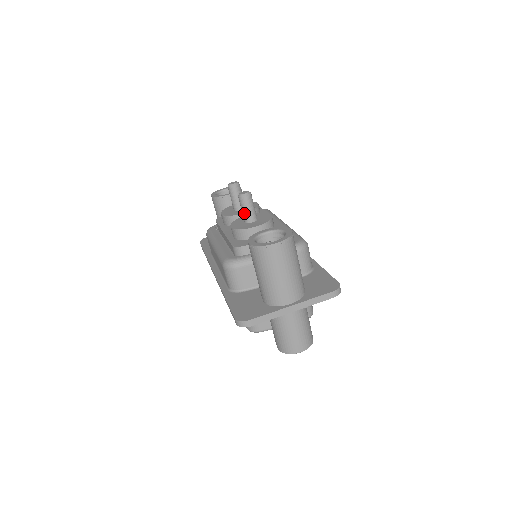
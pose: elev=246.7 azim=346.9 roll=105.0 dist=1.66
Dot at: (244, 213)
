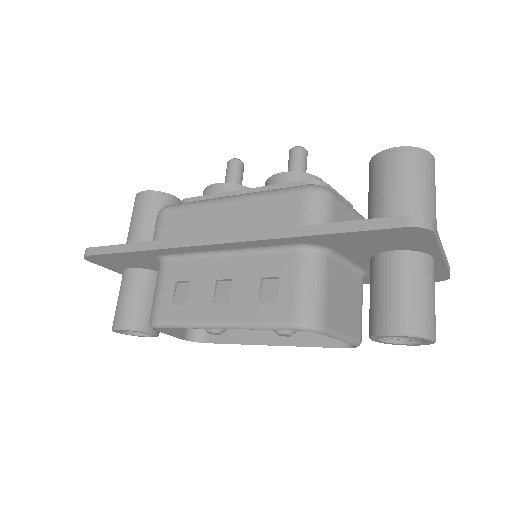
Dot at: (299, 168)
